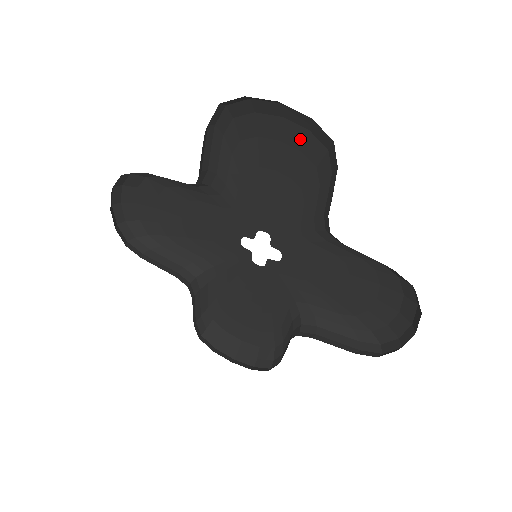
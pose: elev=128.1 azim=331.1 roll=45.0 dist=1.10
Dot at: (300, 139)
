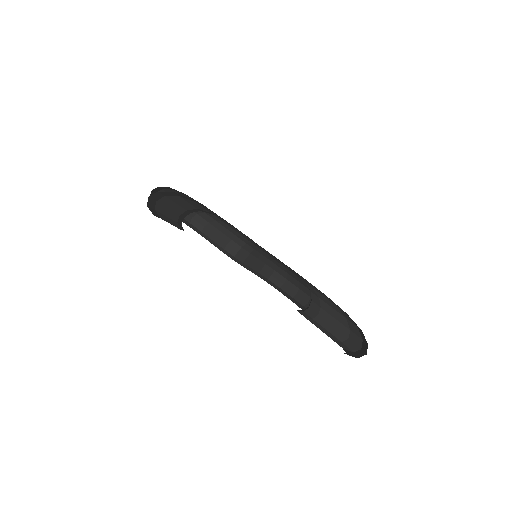
Dot at: occluded
